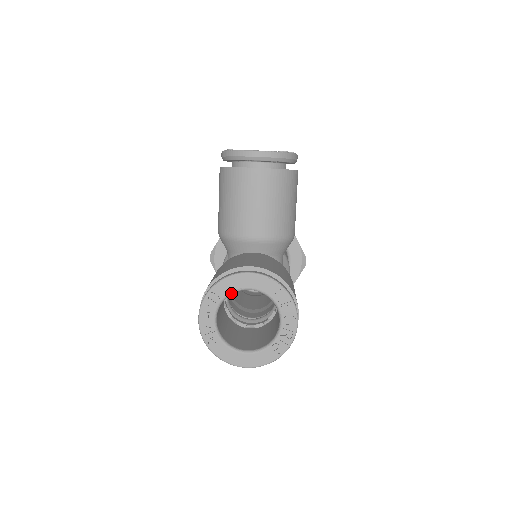
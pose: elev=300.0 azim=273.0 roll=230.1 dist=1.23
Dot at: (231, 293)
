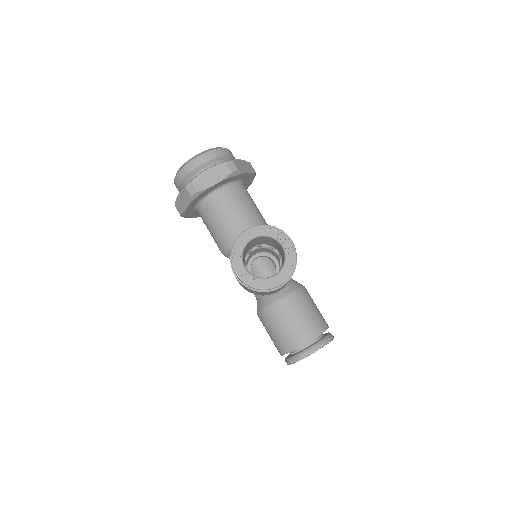
Dot at: occluded
